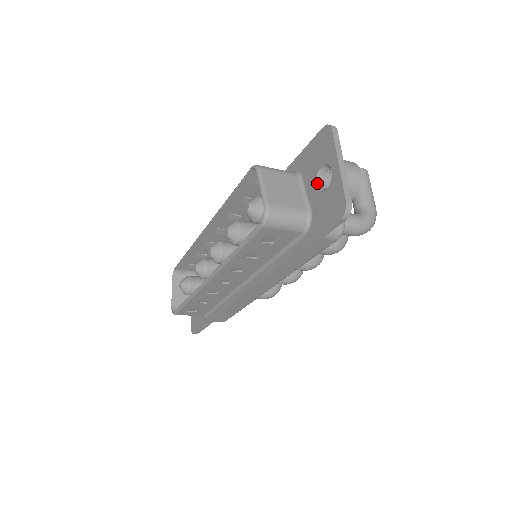
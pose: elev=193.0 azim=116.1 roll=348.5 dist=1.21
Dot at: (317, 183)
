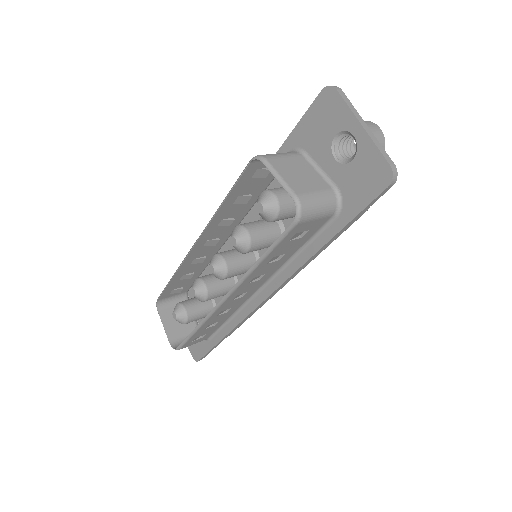
Dot at: (334, 155)
